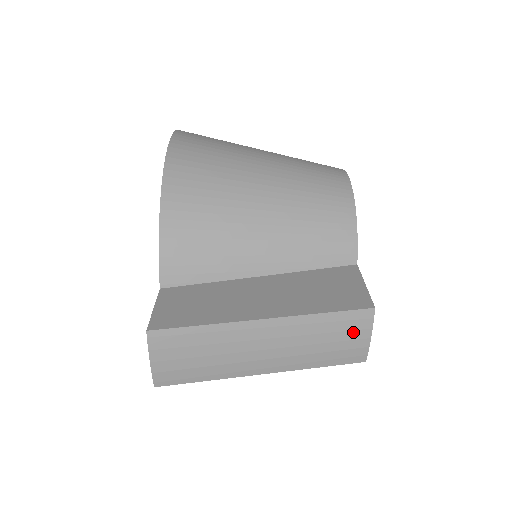
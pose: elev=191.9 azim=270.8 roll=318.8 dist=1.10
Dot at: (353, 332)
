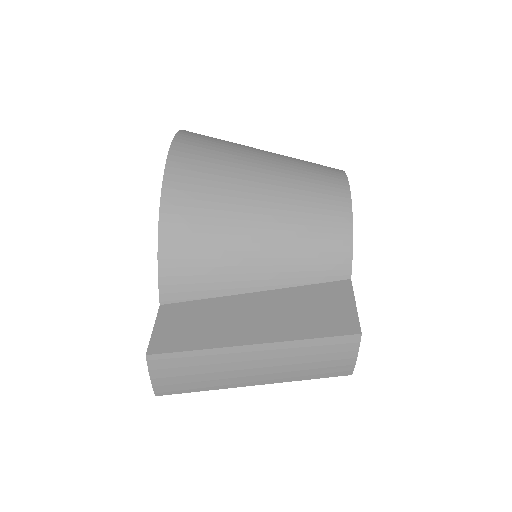
Dot at: (340, 353)
